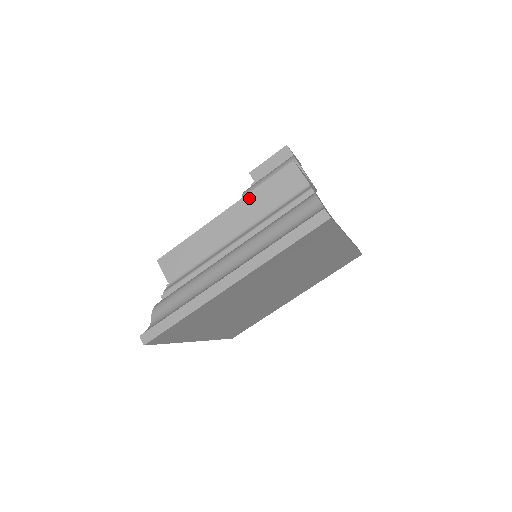
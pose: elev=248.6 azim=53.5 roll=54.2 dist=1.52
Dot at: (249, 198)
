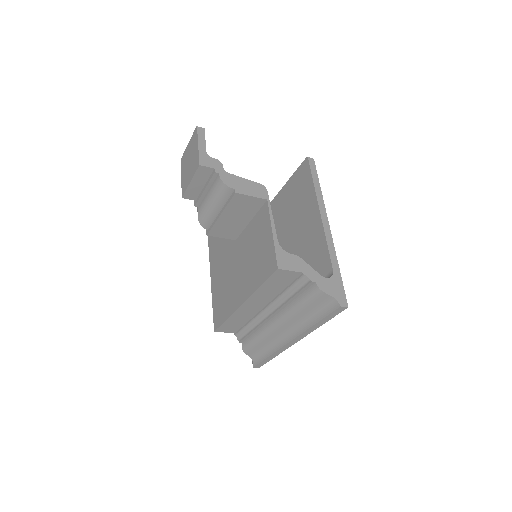
Dot at: (257, 294)
